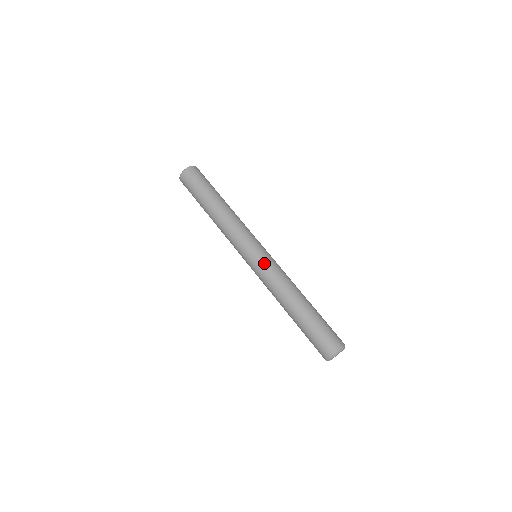
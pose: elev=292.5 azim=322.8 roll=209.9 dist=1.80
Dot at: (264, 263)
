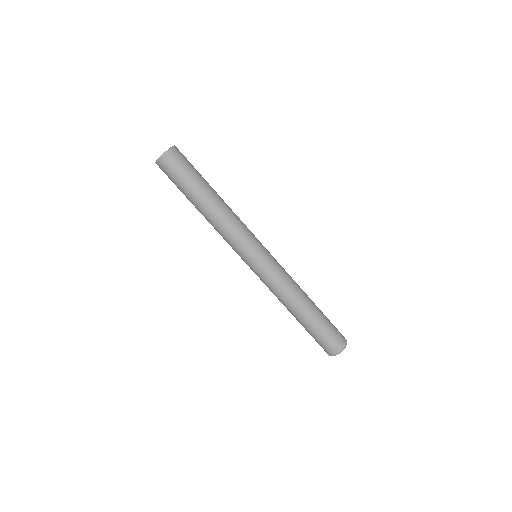
Dot at: (262, 274)
